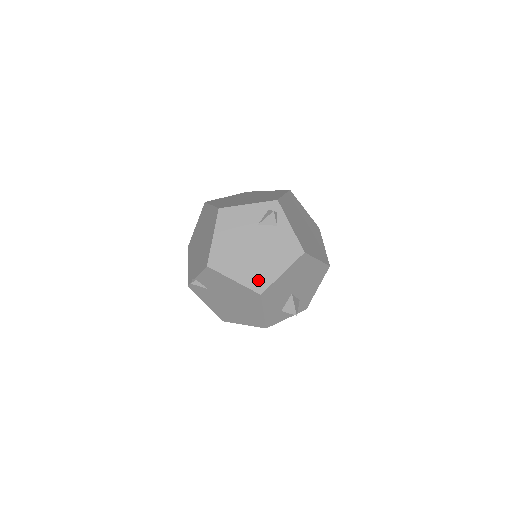
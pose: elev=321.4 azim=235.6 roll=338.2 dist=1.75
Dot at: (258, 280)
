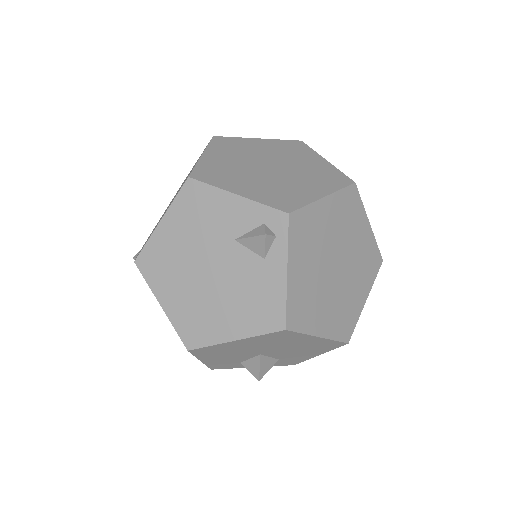
Dot at: (194, 327)
